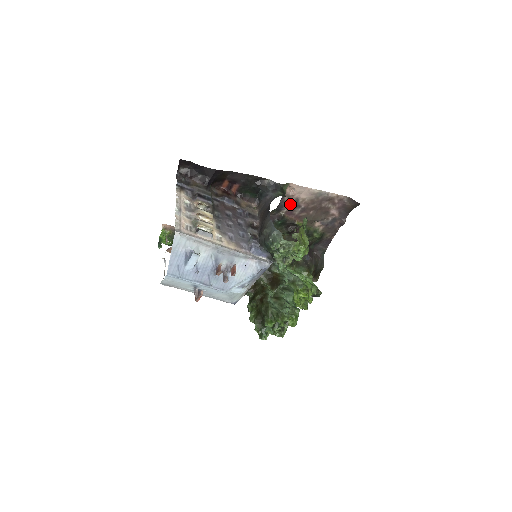
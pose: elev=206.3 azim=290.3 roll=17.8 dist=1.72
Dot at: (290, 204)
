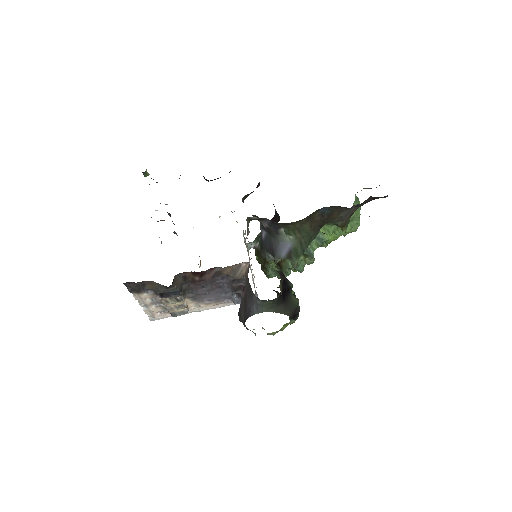
Dot at: occluded
